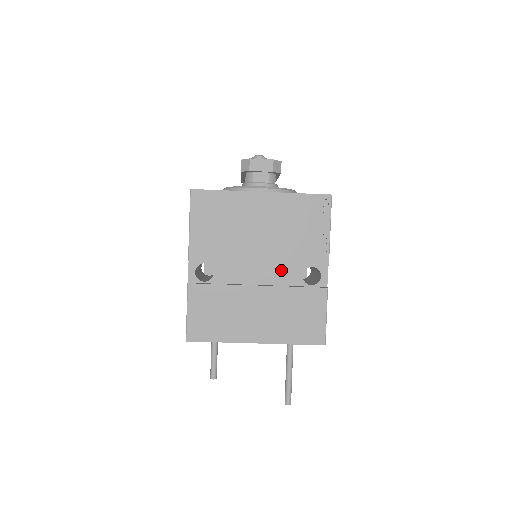
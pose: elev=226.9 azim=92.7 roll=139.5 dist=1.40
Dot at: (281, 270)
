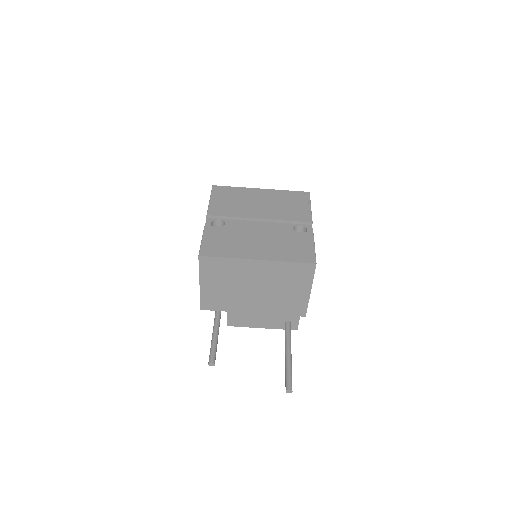
Dot at: (276, 225)
